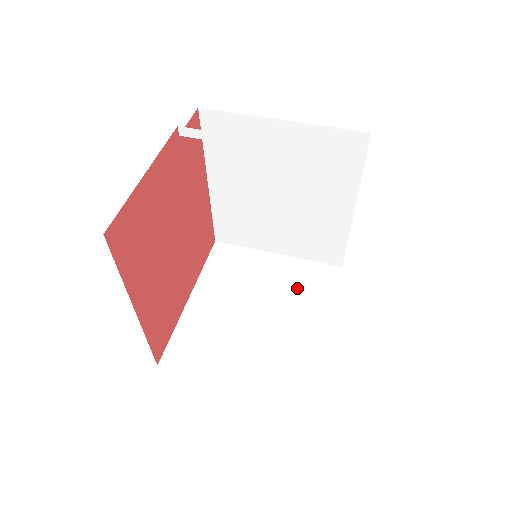
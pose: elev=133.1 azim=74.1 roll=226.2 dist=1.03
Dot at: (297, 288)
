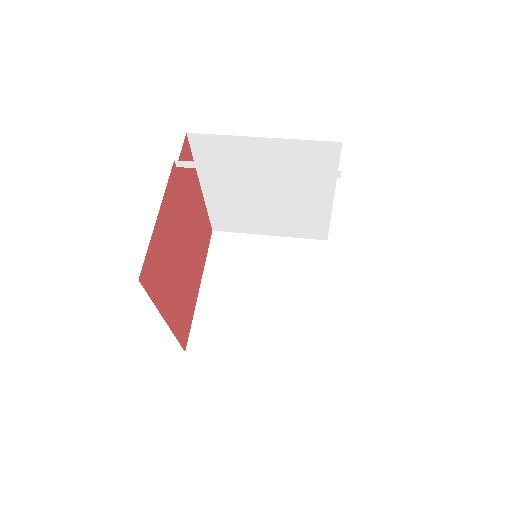
Dot at: (291, 266)
